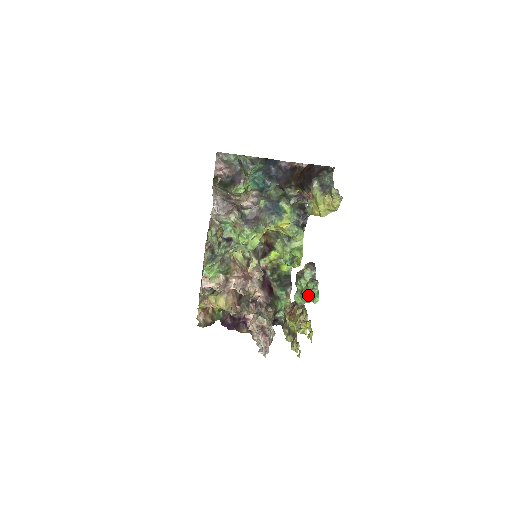
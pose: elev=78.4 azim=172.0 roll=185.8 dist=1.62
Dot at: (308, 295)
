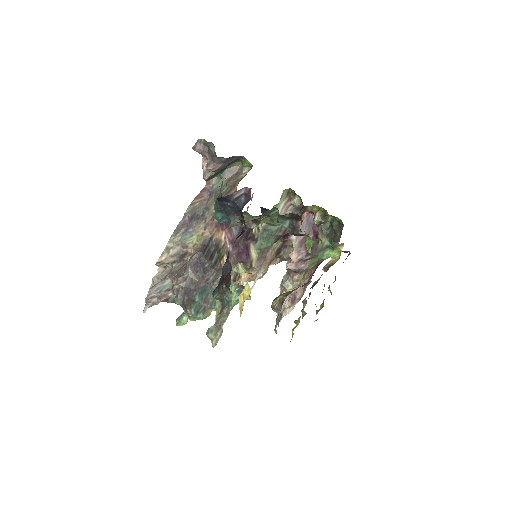
Dot at: occluded
